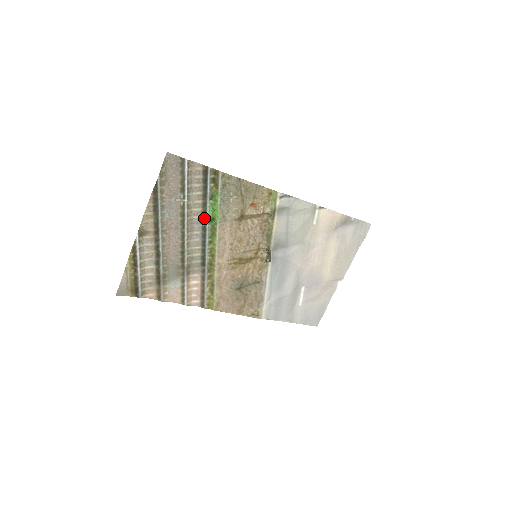
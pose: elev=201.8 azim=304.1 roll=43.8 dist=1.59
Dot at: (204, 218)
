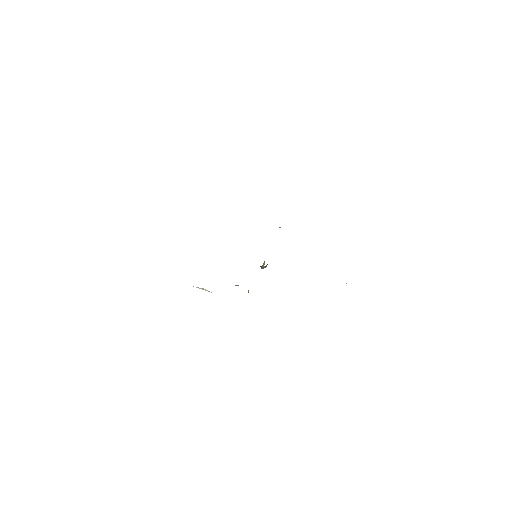
Dot at: occluded
